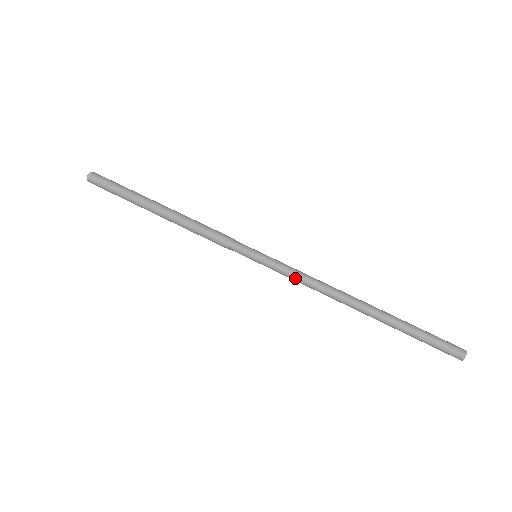
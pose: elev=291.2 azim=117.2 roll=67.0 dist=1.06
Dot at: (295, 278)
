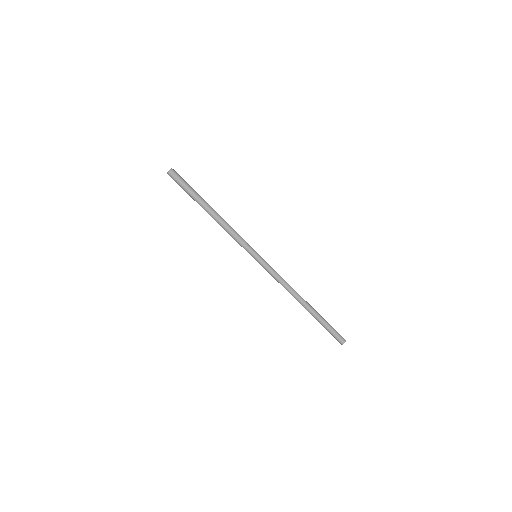
Dot at: (274, 276)
